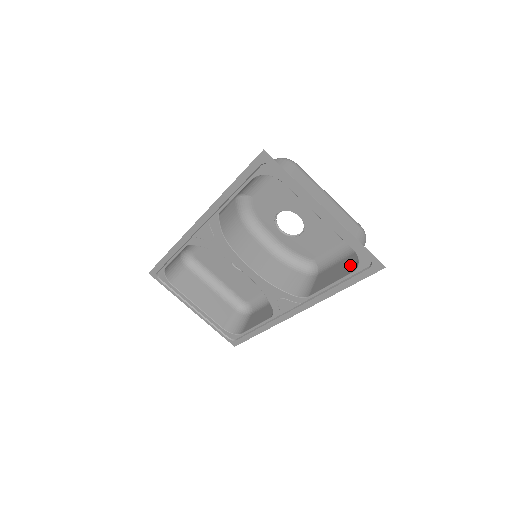
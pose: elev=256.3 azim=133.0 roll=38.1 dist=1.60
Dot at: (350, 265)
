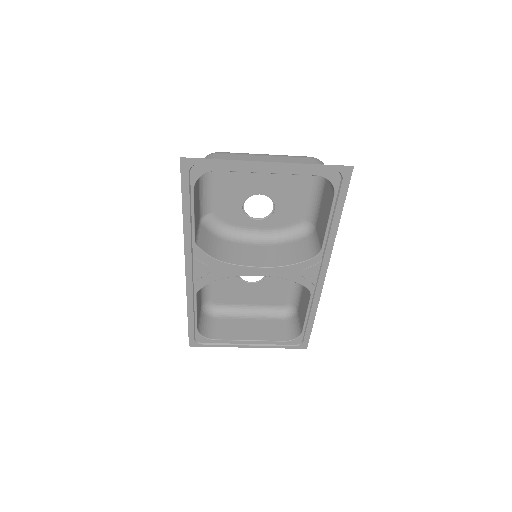
Dot at: (329, 193)
